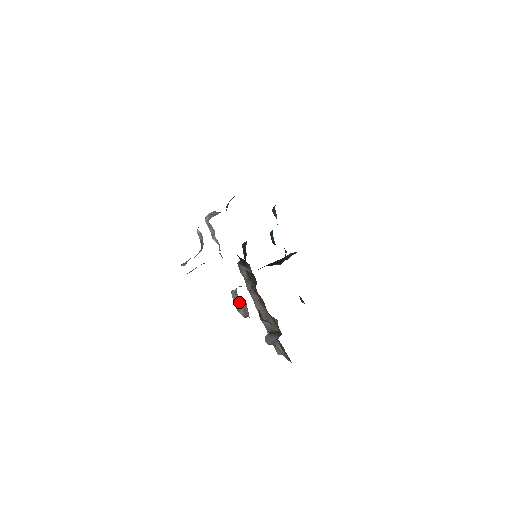
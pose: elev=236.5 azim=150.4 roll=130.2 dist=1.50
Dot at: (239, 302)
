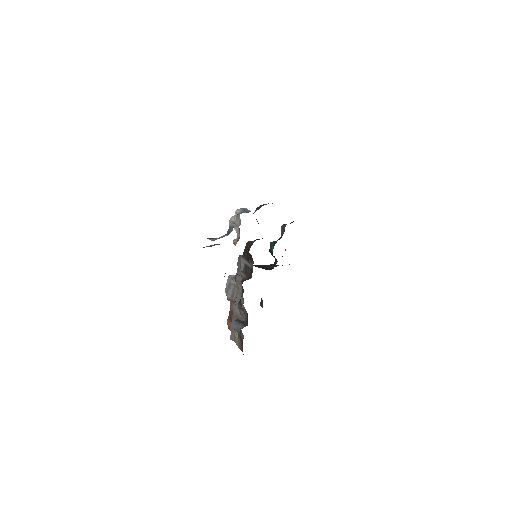
Dot at: (232, 286)
